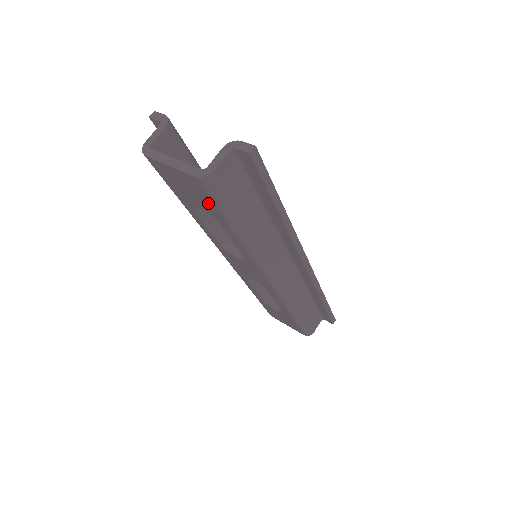
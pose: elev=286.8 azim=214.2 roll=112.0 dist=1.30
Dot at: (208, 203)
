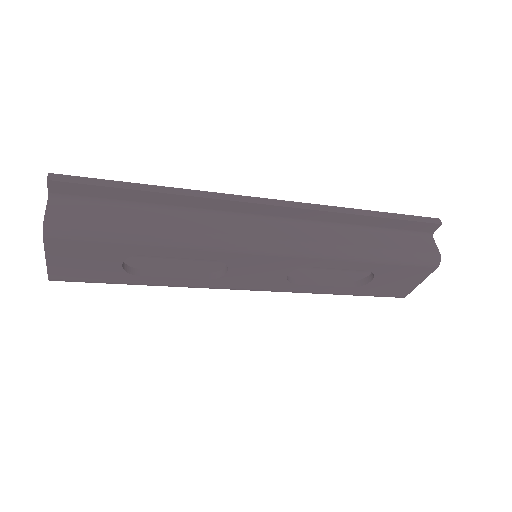
Dot at: (97, 249)
